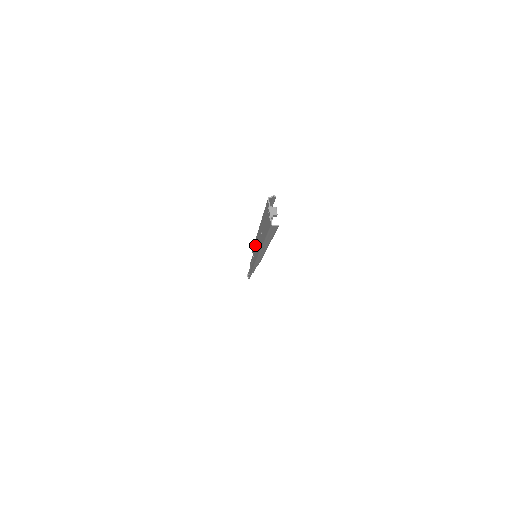
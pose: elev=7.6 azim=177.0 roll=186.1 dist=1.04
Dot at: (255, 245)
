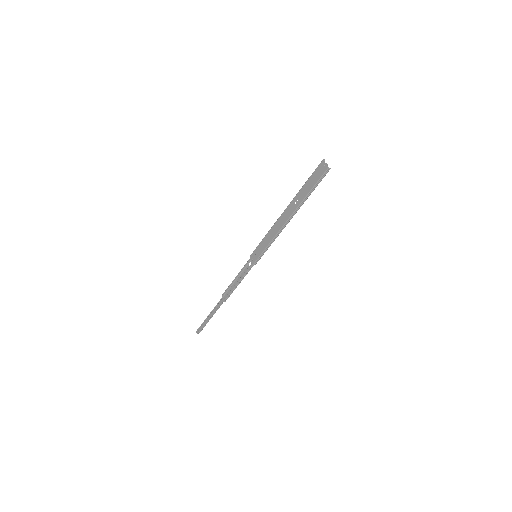
Dot at: (268, 235)
